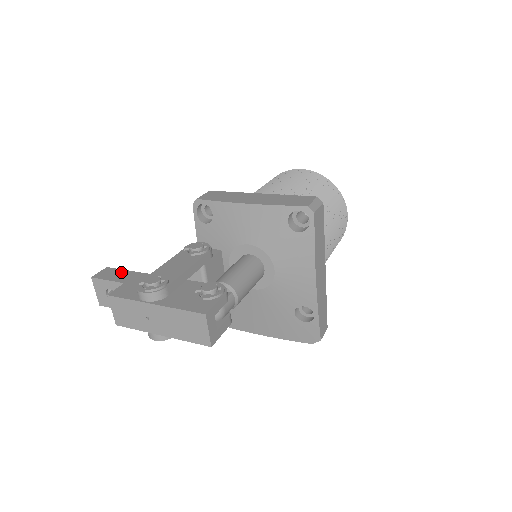
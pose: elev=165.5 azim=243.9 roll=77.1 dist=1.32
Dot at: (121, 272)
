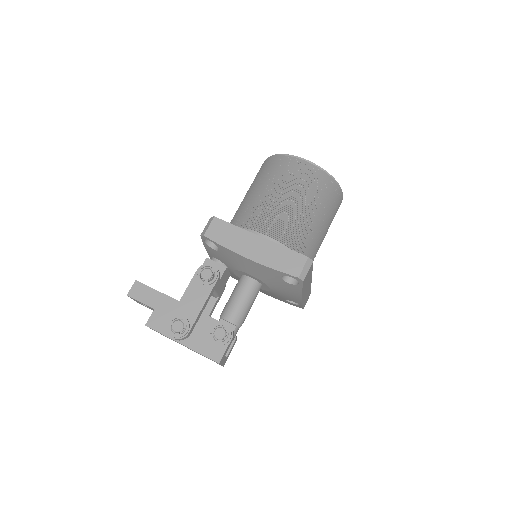
Dot at: (149, 291)
